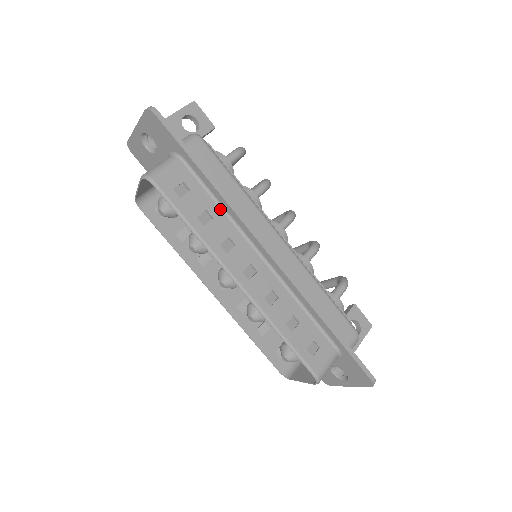
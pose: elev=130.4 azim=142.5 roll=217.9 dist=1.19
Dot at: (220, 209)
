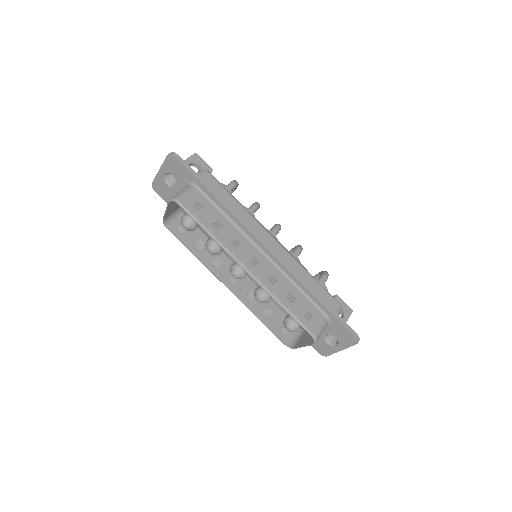
Dot at: (227, 219)
